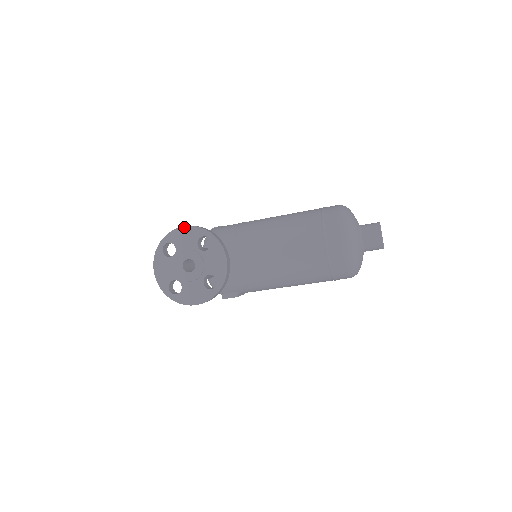
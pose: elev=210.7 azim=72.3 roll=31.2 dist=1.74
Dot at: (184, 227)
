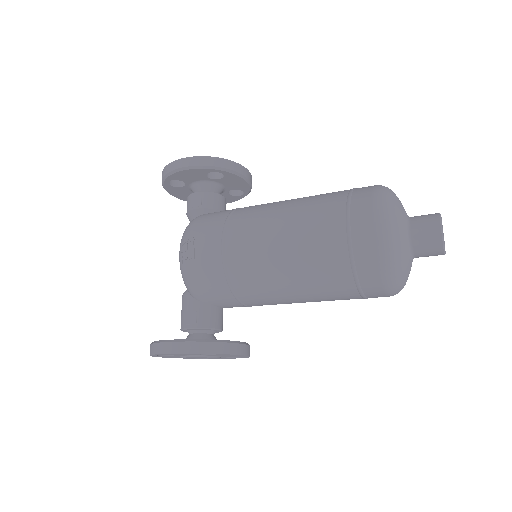
Dot at: occluded
